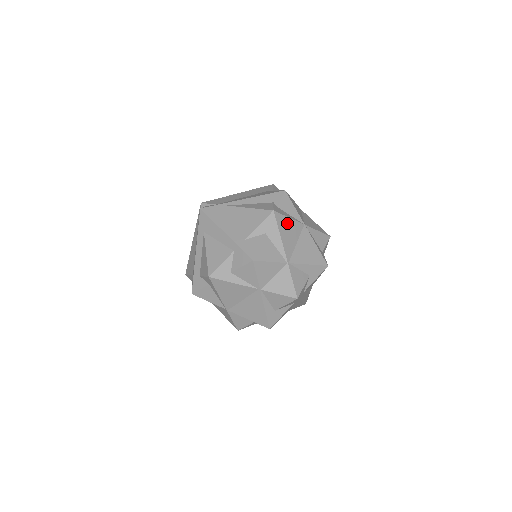
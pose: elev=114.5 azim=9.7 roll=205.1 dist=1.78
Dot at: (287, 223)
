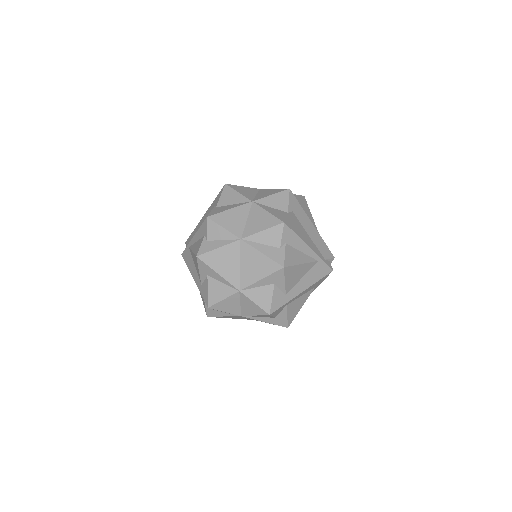
Dot at: (218, 255)
